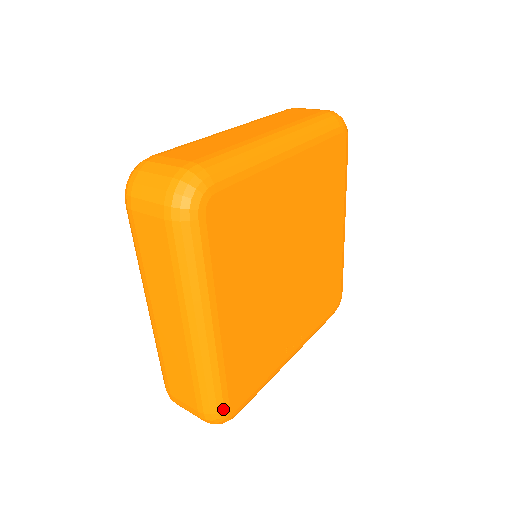
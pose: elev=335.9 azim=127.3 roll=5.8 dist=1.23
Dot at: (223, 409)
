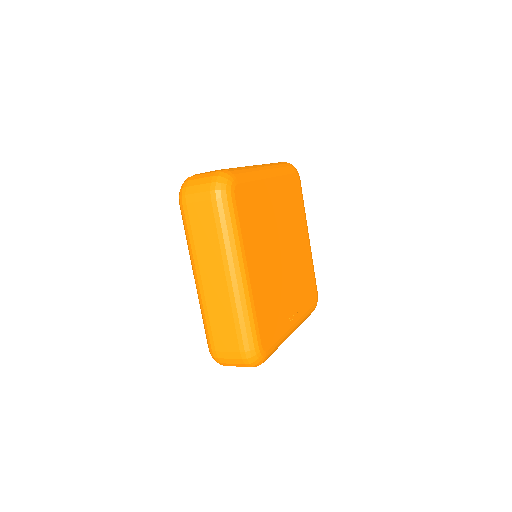
Dot at: (258, 346)
